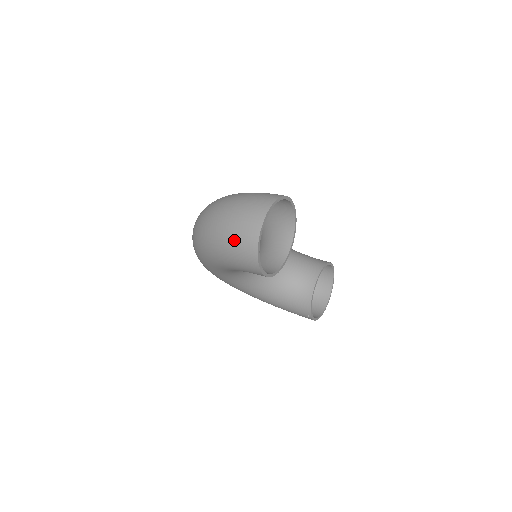
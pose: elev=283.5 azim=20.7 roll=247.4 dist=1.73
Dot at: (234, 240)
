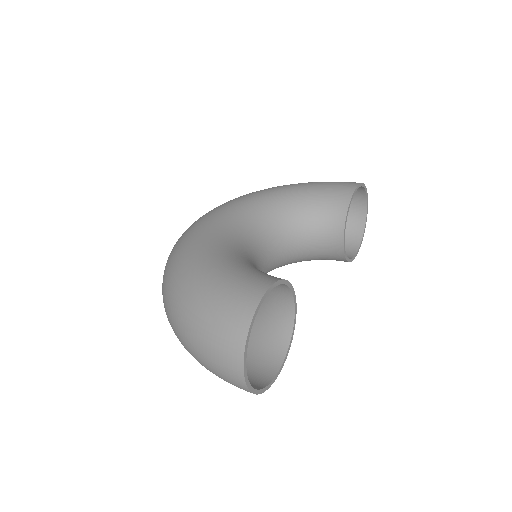
Dot at: occluded
